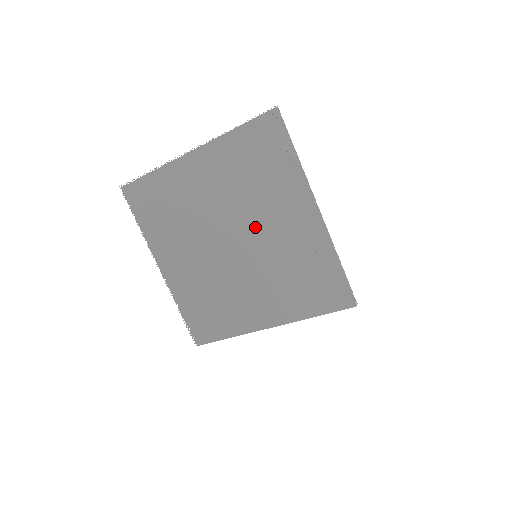
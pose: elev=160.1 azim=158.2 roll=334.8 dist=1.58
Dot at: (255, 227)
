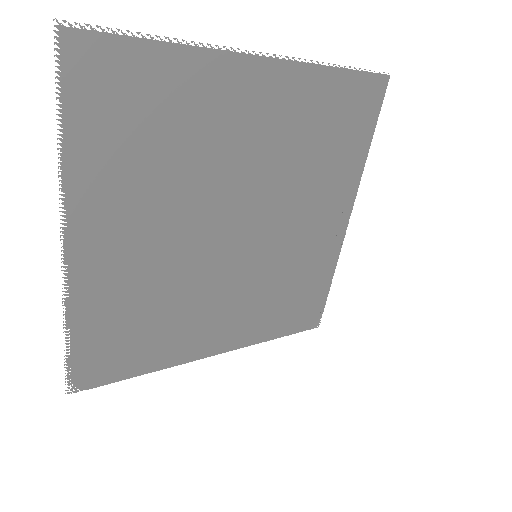
Dot at: (278, 216)
